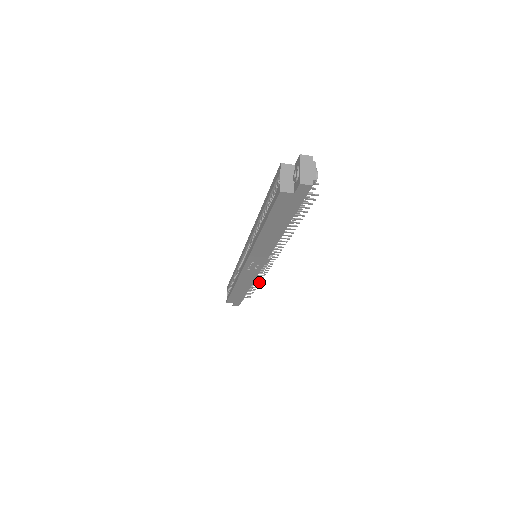
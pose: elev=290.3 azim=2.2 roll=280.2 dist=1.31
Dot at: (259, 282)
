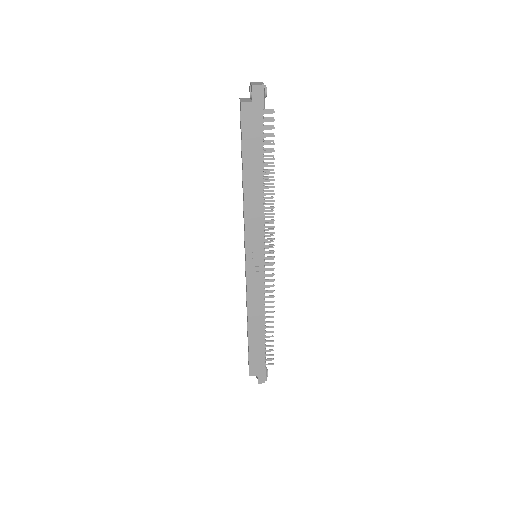
Dot at: (273, 316)
